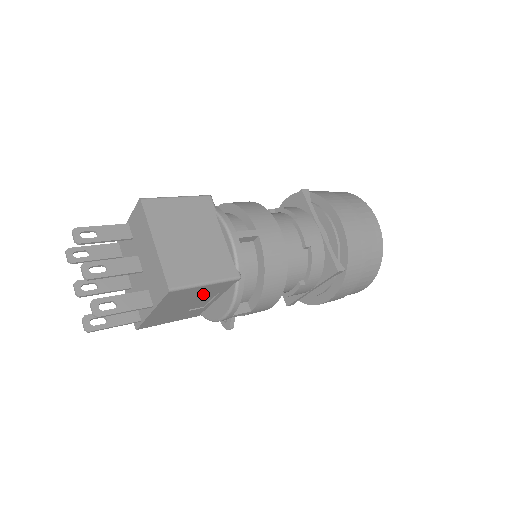
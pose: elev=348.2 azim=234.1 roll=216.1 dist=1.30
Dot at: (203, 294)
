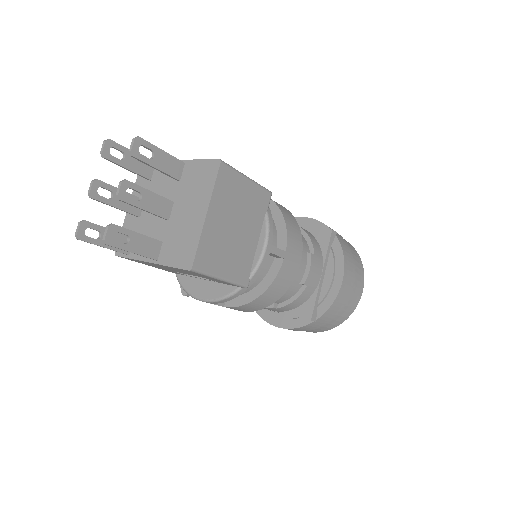
Dot at: occluded
